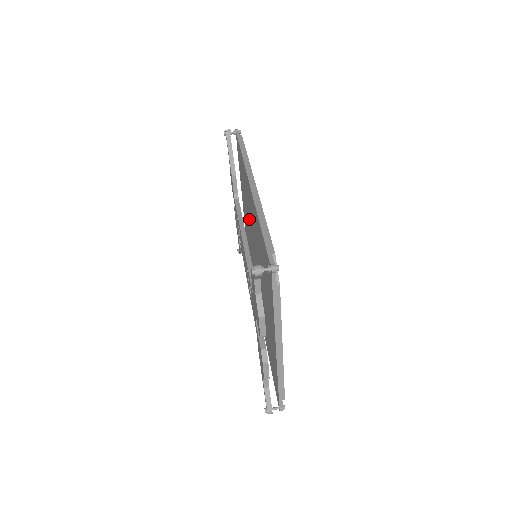
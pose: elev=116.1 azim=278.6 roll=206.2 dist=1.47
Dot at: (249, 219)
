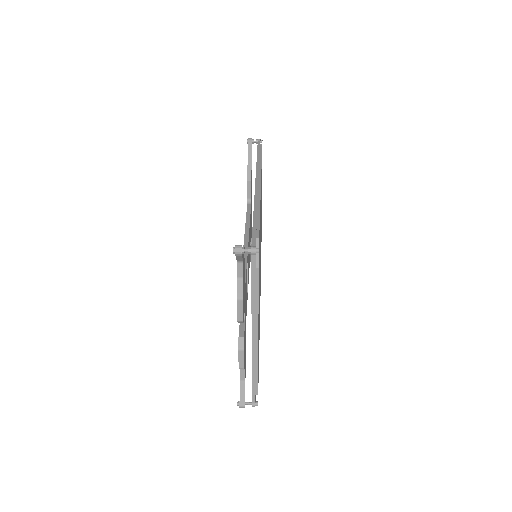
Dot at: occluded
